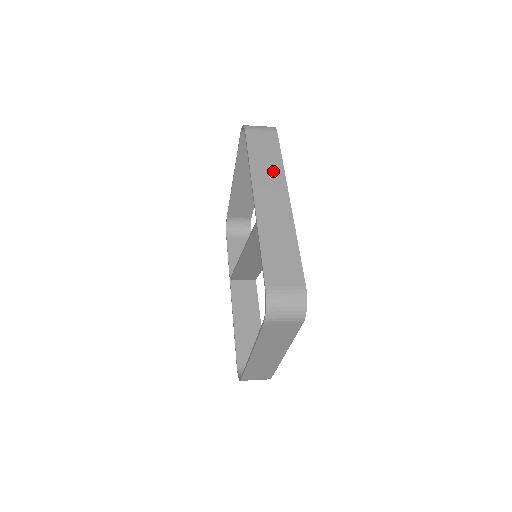
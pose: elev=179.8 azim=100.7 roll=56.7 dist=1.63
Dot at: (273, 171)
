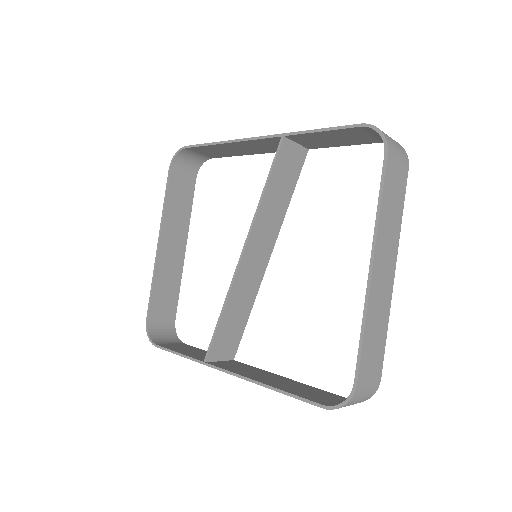
Dot at: occluded
